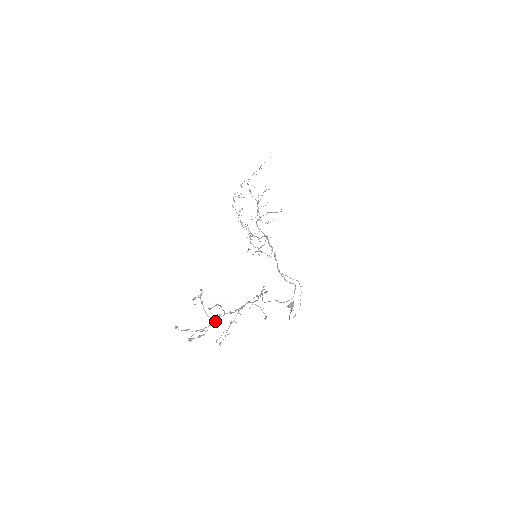
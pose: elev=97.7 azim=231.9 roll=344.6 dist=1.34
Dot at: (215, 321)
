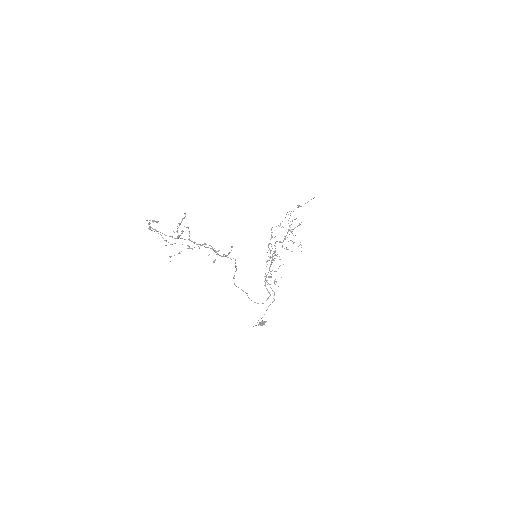
Dot at: (178, 236)
